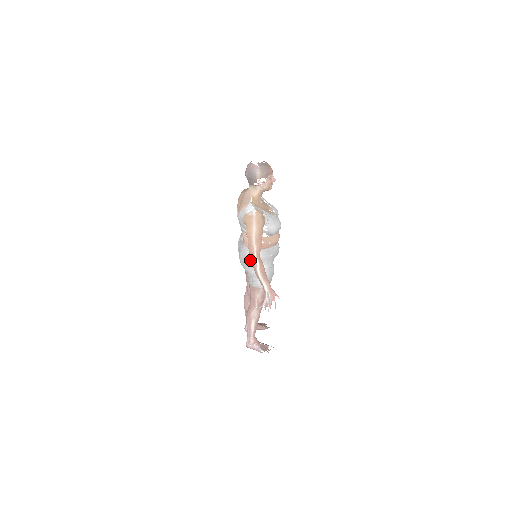
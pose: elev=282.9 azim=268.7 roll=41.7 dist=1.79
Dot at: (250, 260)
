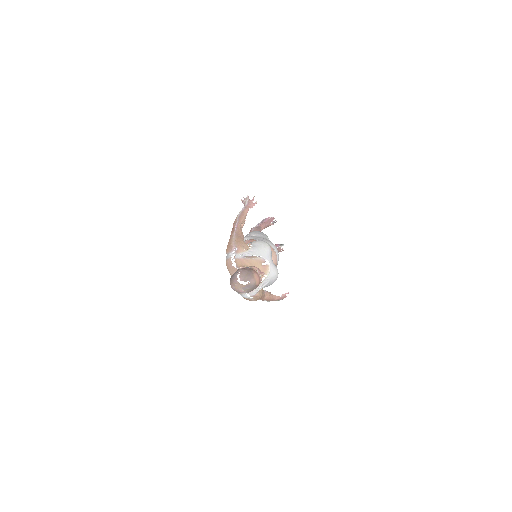
Dot at: occluded
